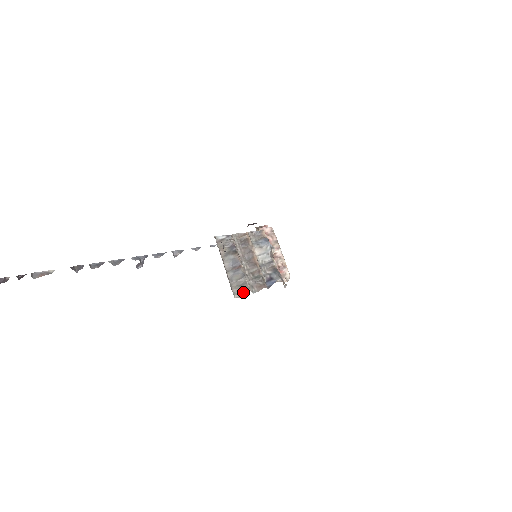
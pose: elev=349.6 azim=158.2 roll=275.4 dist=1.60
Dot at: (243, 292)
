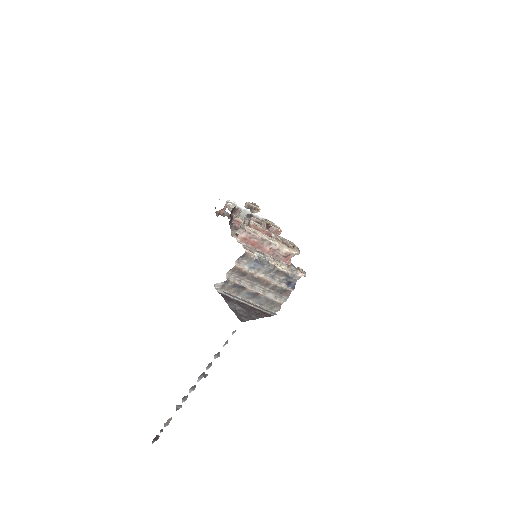
Dot at: (278, 307)
